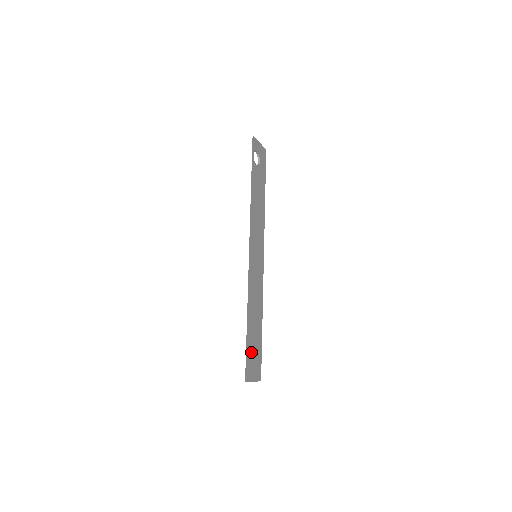
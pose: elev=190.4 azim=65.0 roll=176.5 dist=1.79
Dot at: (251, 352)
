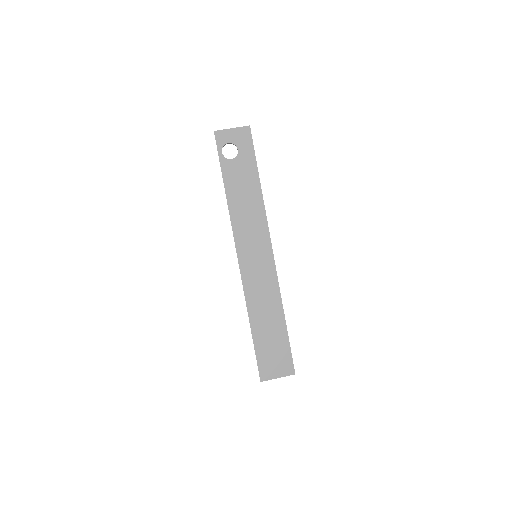
Dot at: (267, 352)
